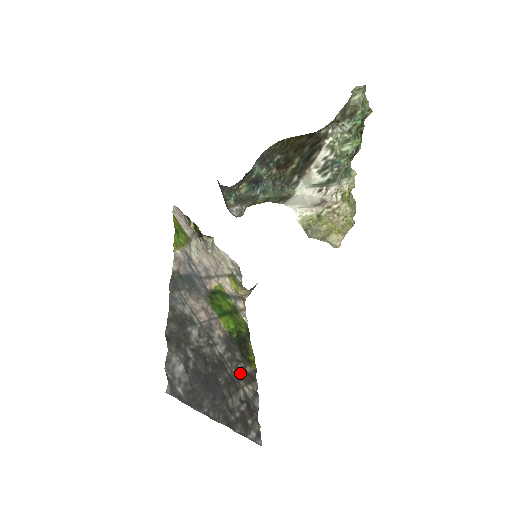
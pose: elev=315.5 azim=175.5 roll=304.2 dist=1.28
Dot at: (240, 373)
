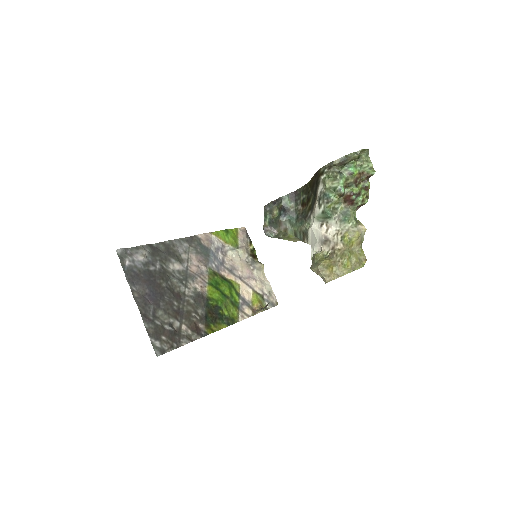
Dot at: (189, 316)
